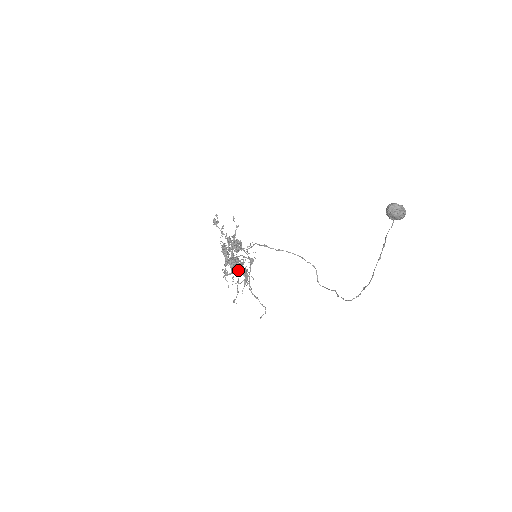
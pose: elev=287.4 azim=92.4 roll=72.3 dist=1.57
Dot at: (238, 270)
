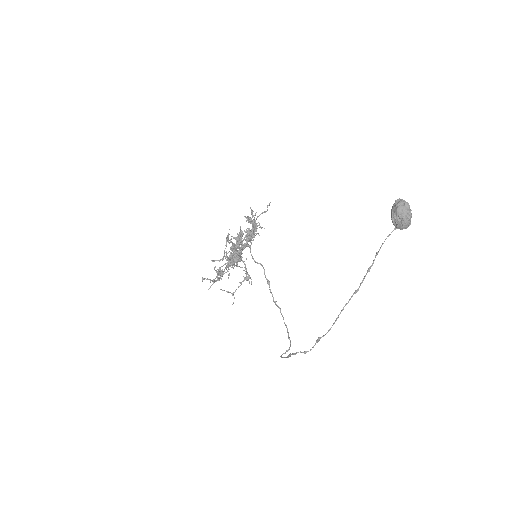
Dot at: occluded
